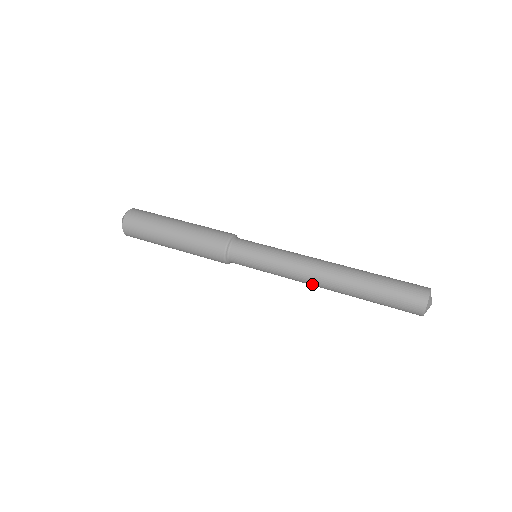
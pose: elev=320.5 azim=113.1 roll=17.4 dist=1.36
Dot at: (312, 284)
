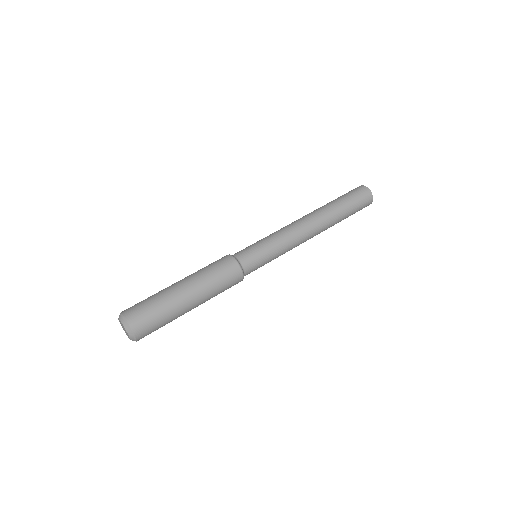
Dot at: (308, 239)
